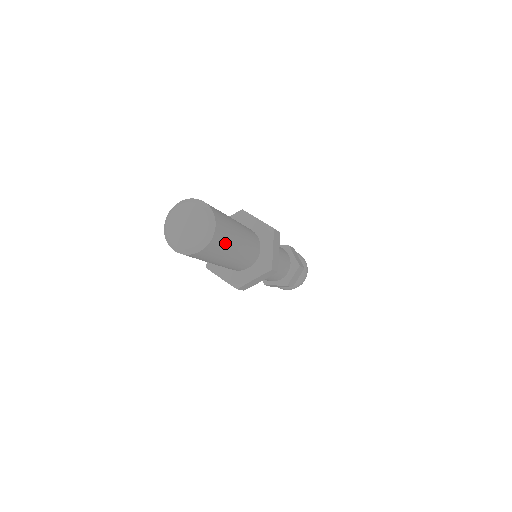
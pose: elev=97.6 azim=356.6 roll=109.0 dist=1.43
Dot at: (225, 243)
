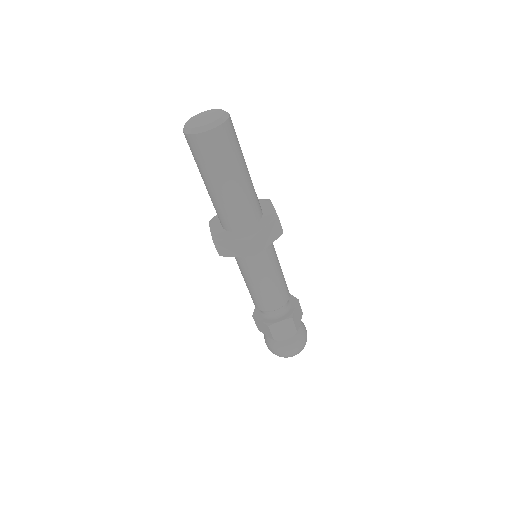
Dot at: (221, 155)
